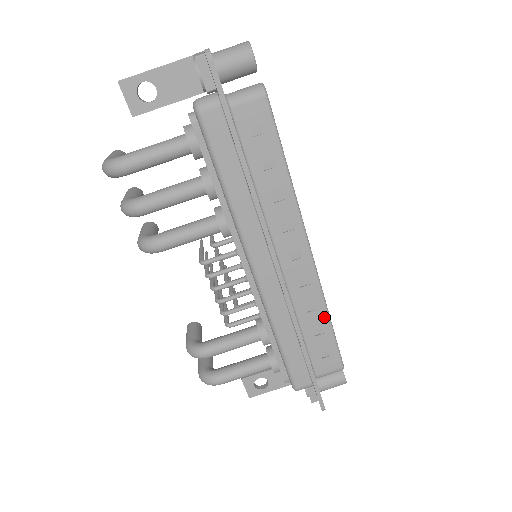
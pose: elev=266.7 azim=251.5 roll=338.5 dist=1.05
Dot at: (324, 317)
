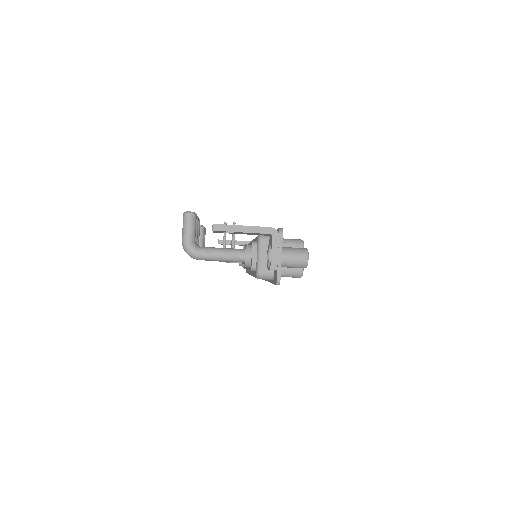
Dot at: occluded
